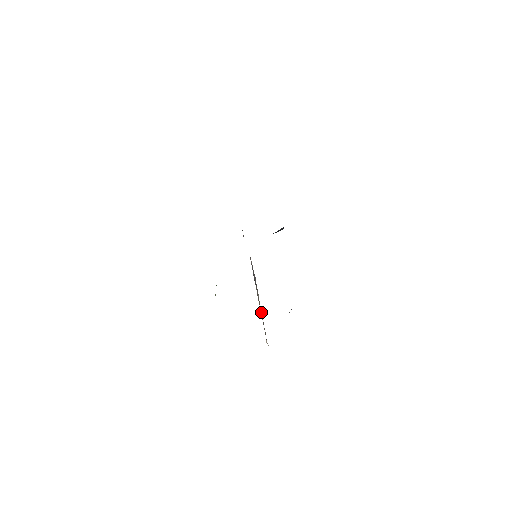
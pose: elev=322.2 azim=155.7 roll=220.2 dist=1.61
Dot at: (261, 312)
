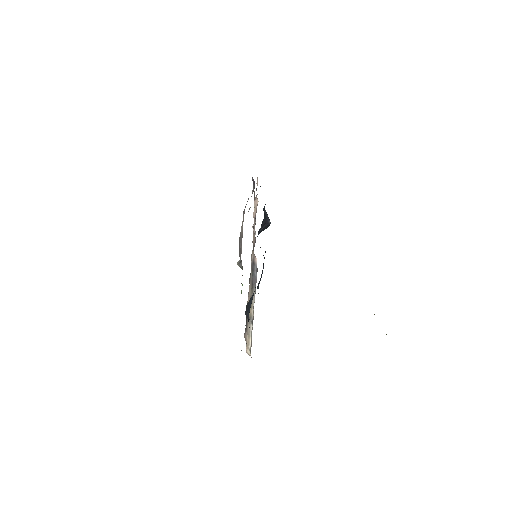
Dot at: (251, 318)
